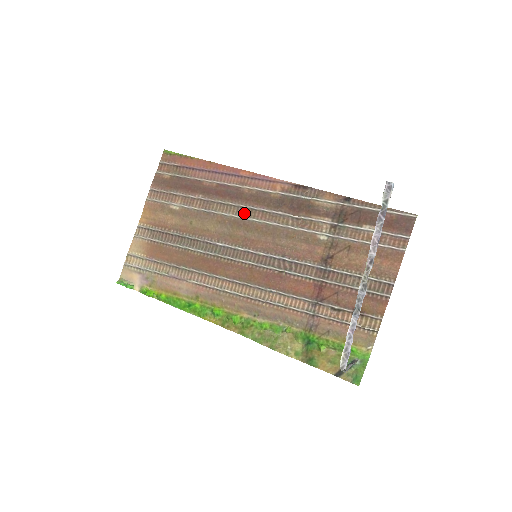
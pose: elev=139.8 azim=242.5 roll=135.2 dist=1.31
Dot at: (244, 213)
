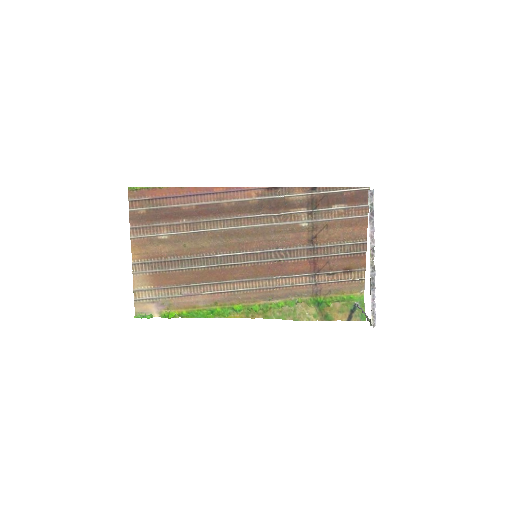
Dot at: (231, 224)
